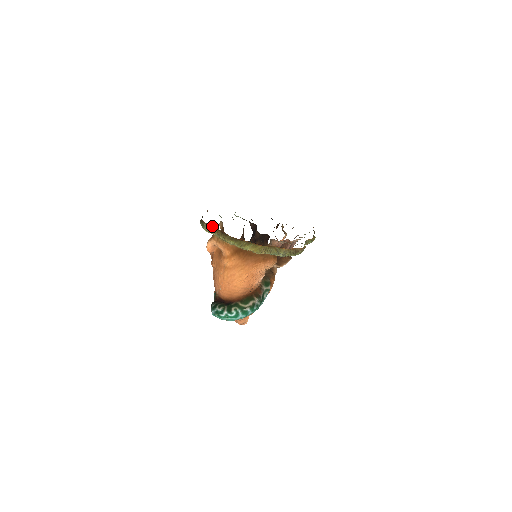
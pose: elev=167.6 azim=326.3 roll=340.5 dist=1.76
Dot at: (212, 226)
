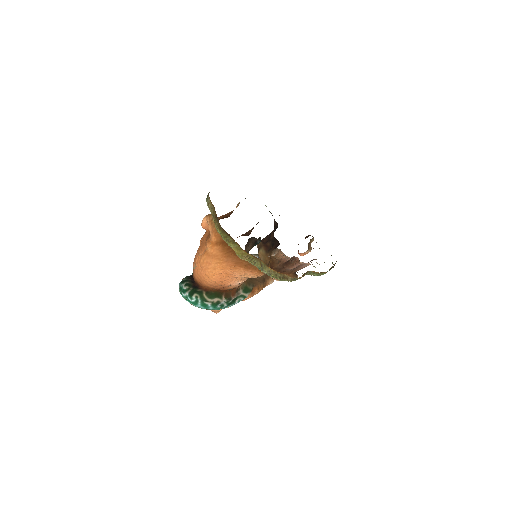
Dot at: occluded
